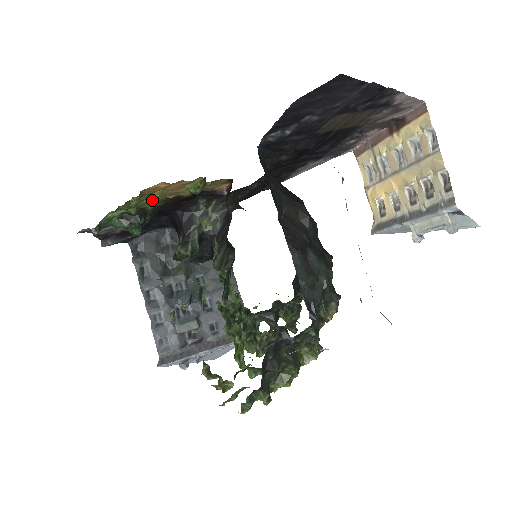
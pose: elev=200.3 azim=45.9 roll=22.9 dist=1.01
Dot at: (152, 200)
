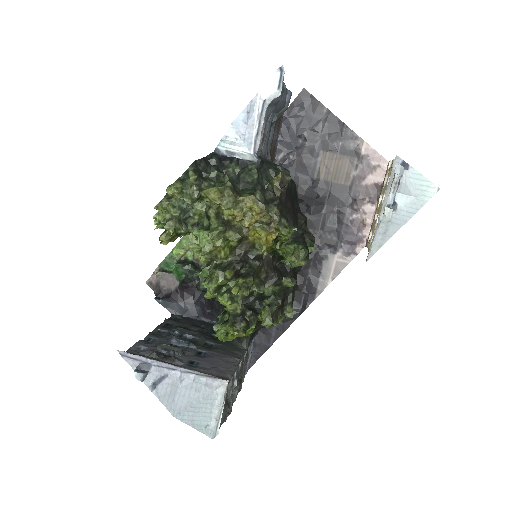
Dot at: occluded
